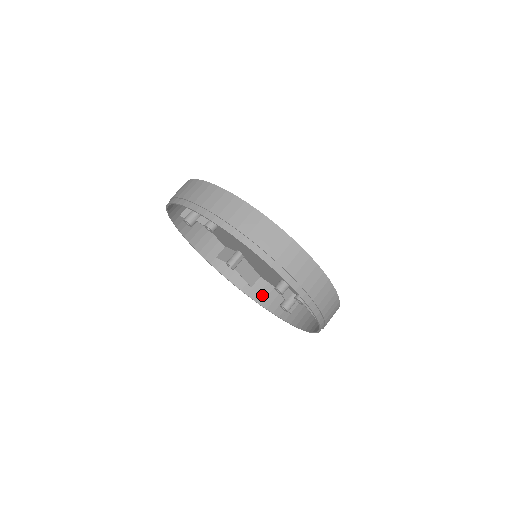
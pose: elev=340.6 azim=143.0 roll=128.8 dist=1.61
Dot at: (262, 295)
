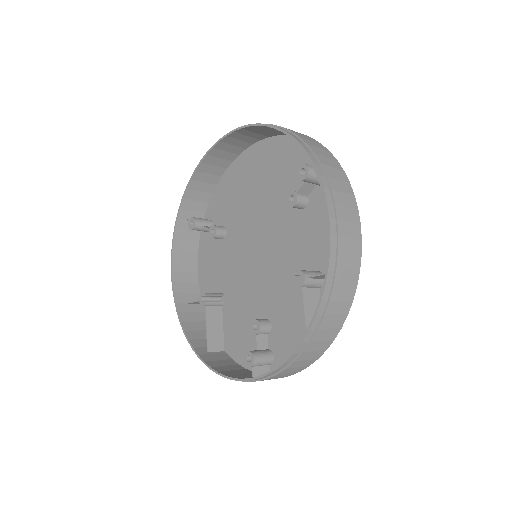
Dot at: (218, 362)
